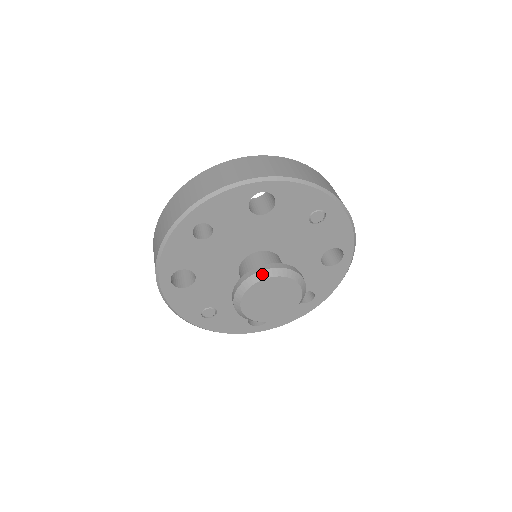
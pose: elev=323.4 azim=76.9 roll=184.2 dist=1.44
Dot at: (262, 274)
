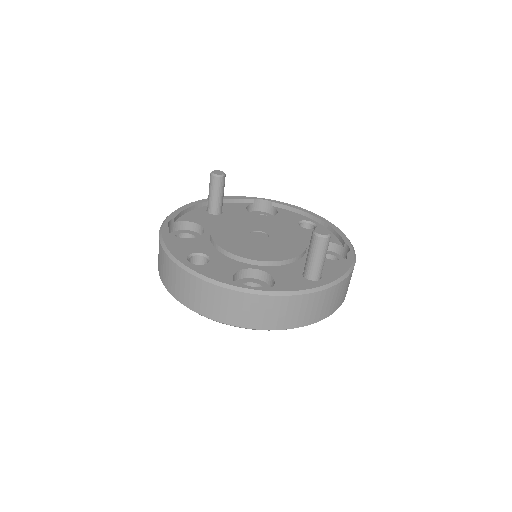
Dot at: occluded
